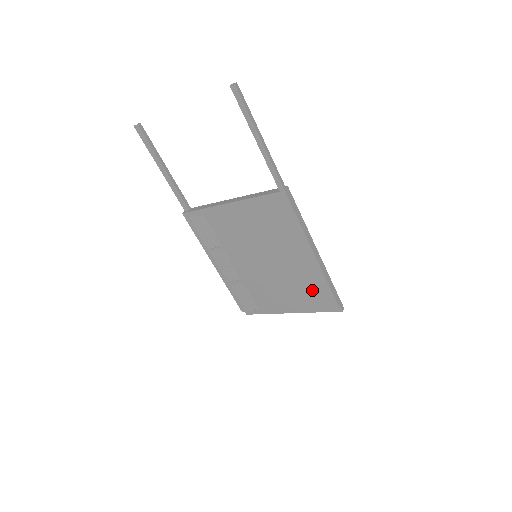
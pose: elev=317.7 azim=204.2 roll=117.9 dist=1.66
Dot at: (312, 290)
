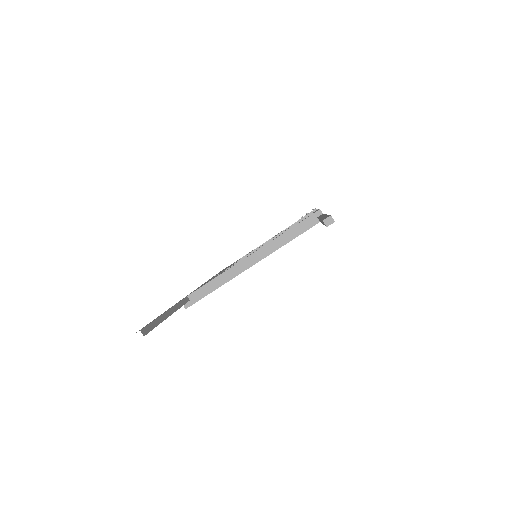
Dot at: occluded
